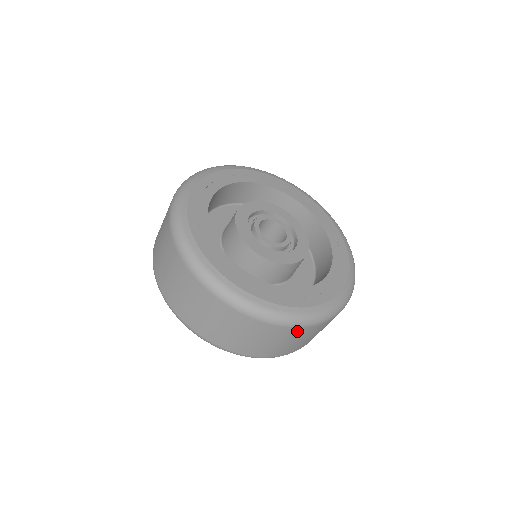
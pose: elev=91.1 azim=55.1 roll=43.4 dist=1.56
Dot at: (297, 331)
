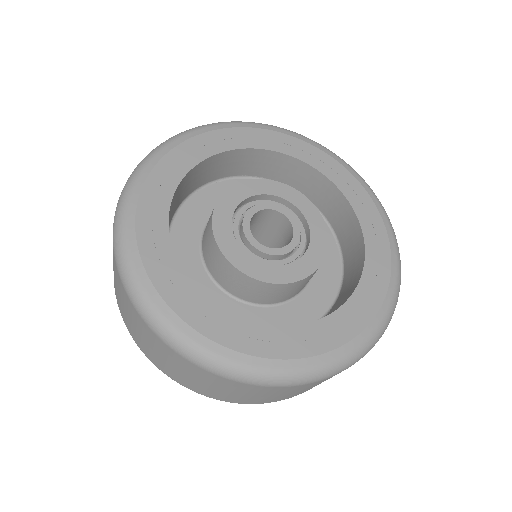
Dot at: occluded
